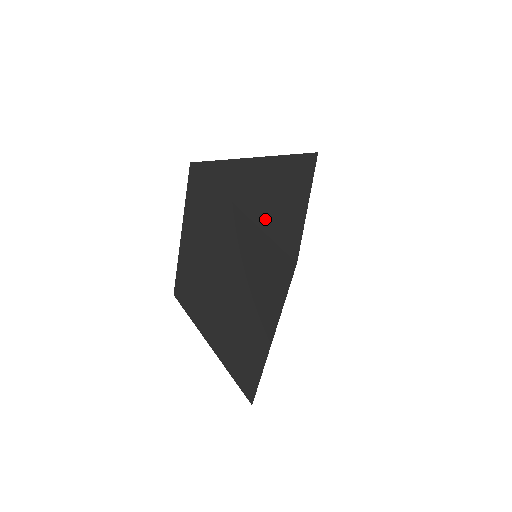
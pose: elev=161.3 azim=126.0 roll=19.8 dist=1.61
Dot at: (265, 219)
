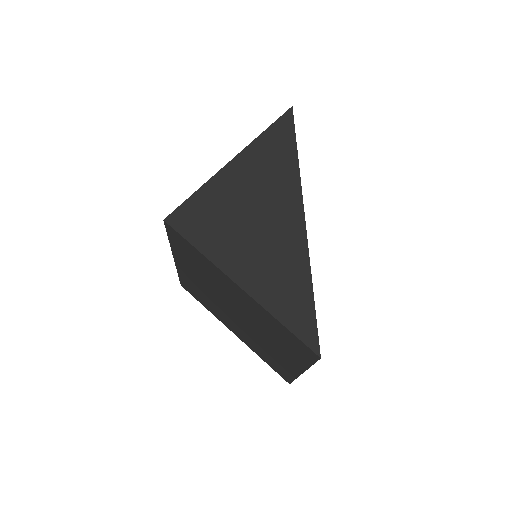
Dot at: (273, 295)
